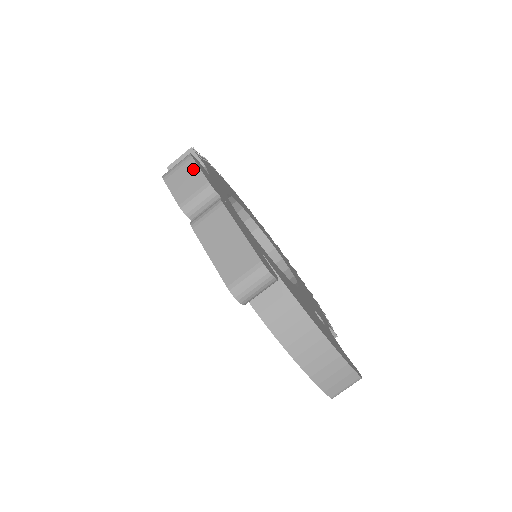
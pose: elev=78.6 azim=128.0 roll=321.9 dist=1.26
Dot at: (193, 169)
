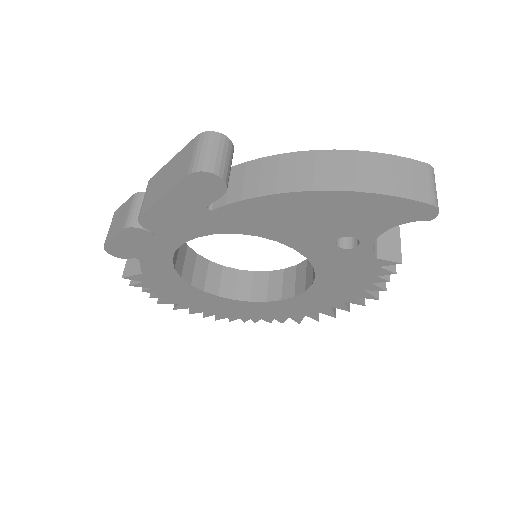
Dot at: (119, 211)
